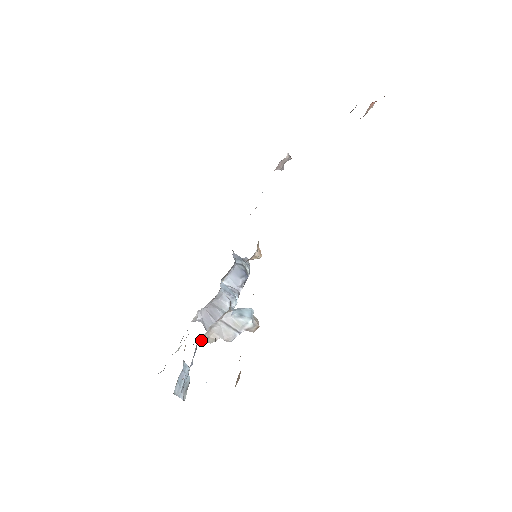
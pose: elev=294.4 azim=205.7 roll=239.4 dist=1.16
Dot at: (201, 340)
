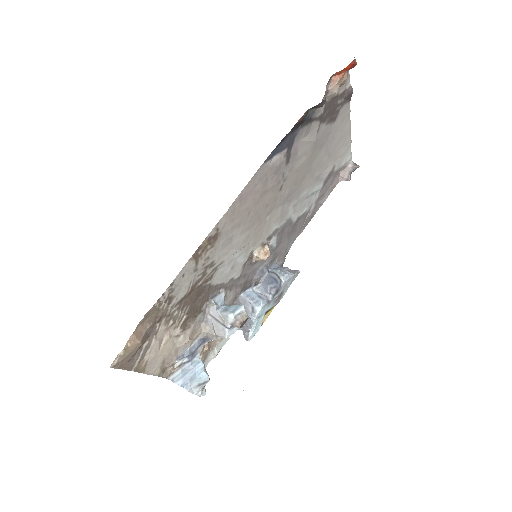
Dot at: (203, 335)
